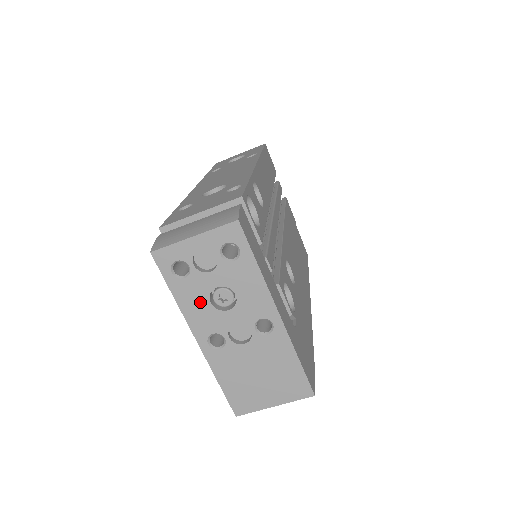
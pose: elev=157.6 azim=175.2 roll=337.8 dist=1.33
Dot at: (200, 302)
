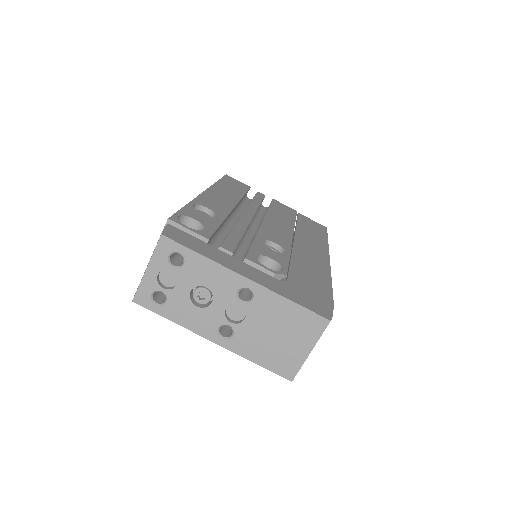
Dot at: (190, 311)
